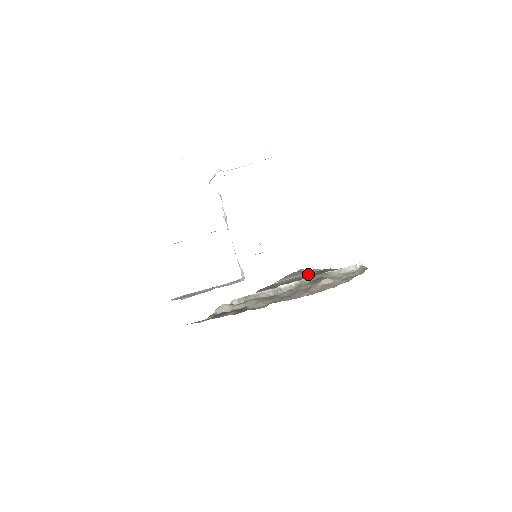
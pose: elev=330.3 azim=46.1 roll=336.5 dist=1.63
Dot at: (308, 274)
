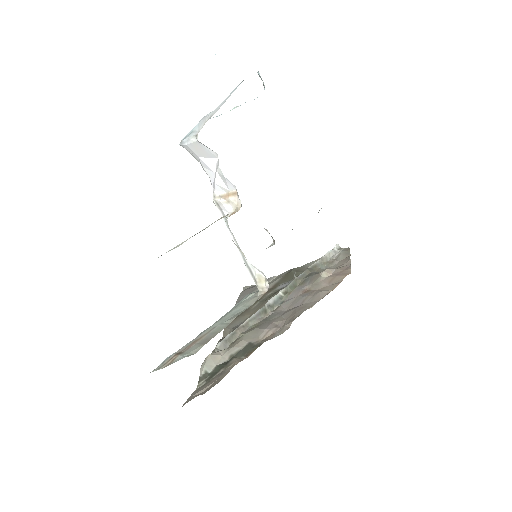
Dot at: (271, 284)
